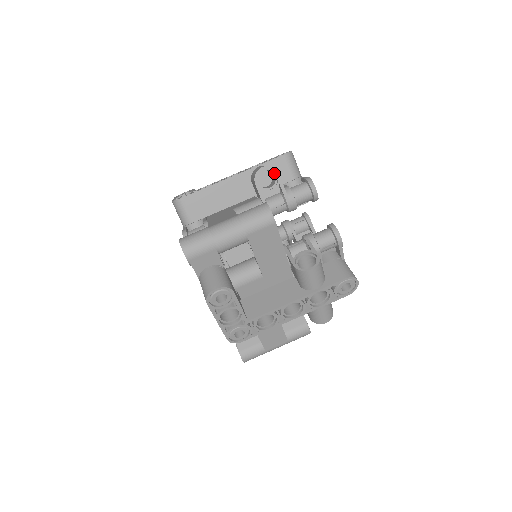
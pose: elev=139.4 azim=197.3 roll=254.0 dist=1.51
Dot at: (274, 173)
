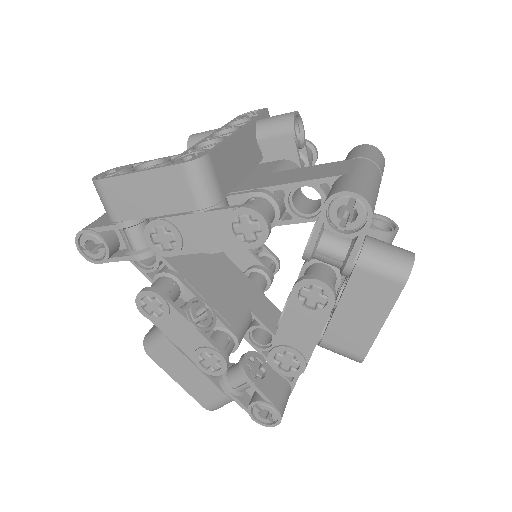
Dot at: (298, 124)
